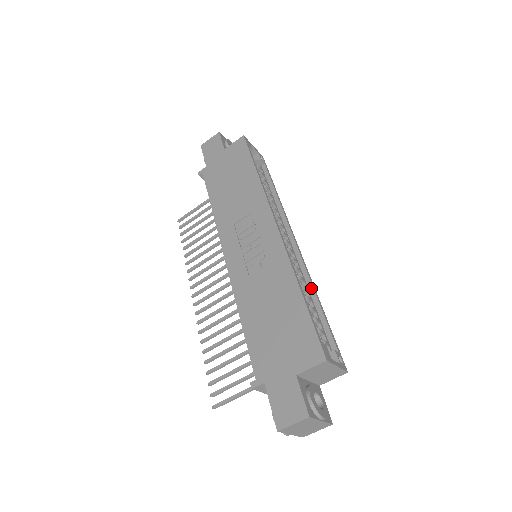
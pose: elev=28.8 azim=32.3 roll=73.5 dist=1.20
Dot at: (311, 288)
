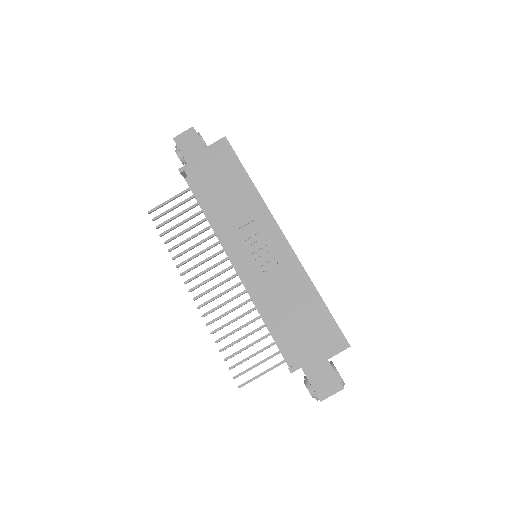
Dot at: occluded
